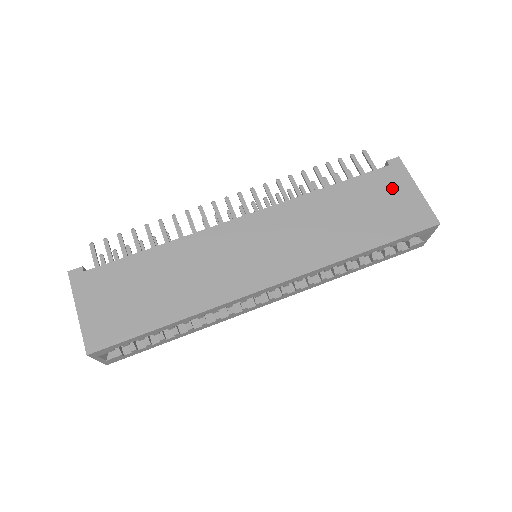
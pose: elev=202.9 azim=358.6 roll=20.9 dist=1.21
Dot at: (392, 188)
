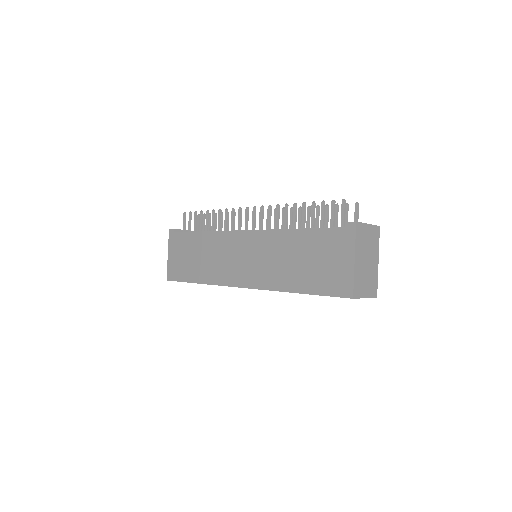
Dot at: (336, 250)
